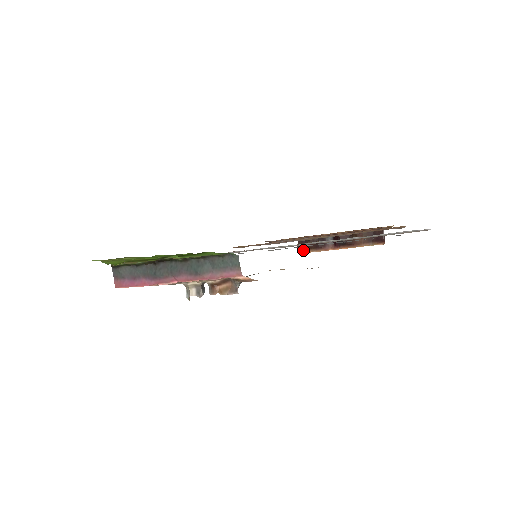
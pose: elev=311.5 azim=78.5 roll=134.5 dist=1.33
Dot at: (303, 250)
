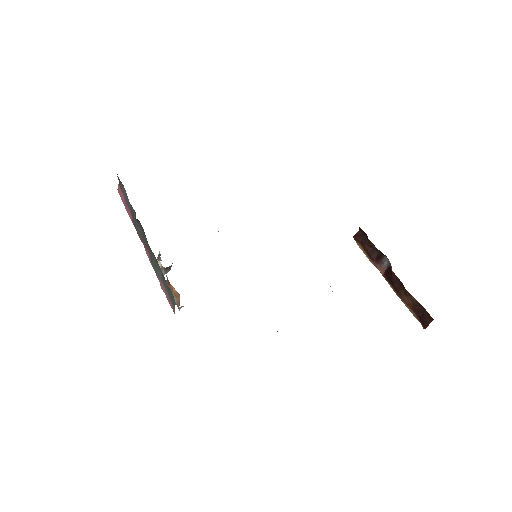
Dot at: (358, 242)
